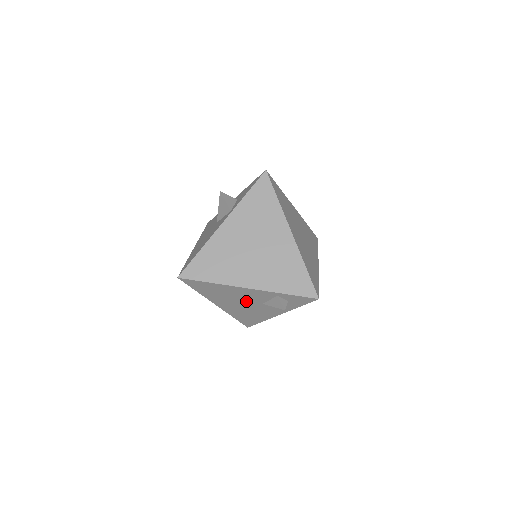
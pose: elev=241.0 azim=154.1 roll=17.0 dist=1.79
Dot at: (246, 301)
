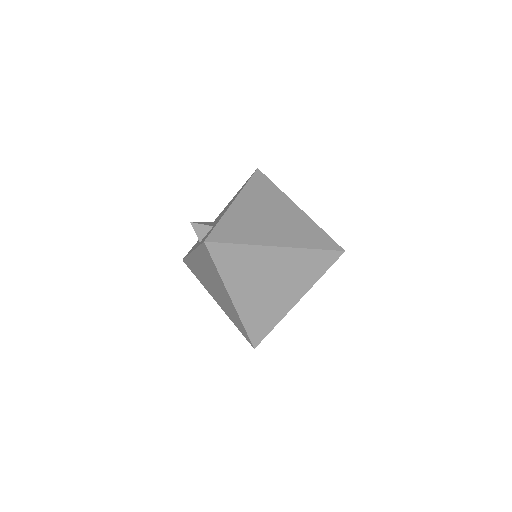
Dot at: occluded
